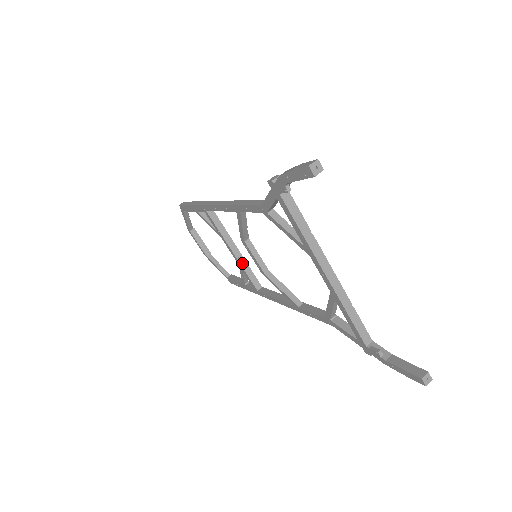
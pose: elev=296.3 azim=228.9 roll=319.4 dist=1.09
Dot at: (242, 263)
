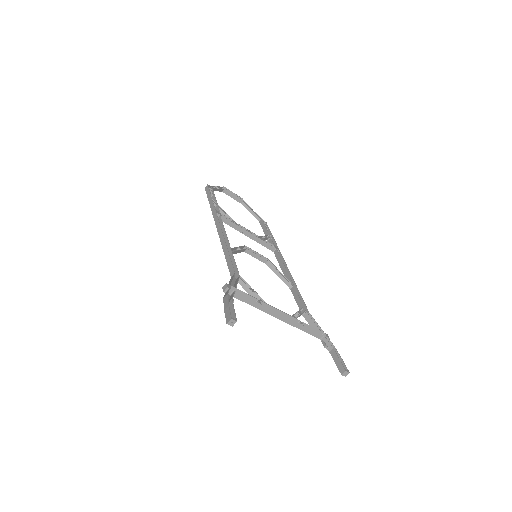
Dot at: (256, 240)
